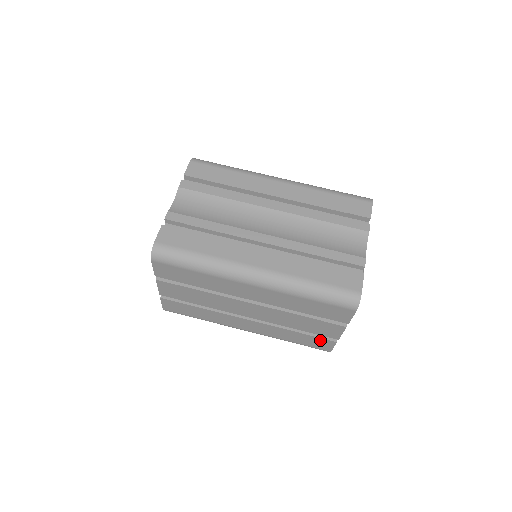
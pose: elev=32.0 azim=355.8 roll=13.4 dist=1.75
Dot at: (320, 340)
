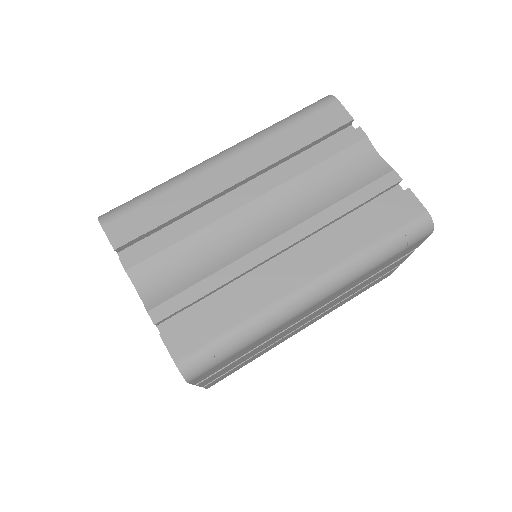
Dot at: (382, 277)
